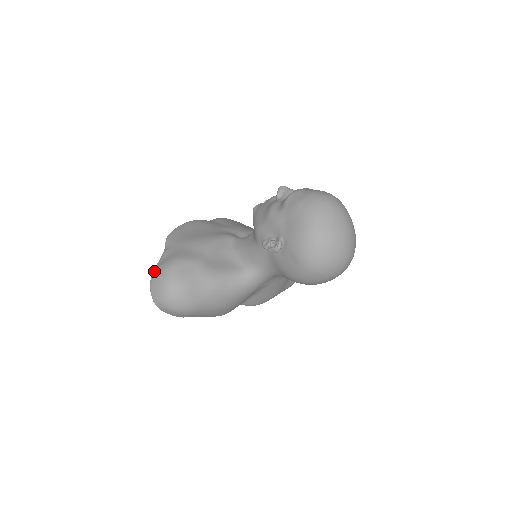
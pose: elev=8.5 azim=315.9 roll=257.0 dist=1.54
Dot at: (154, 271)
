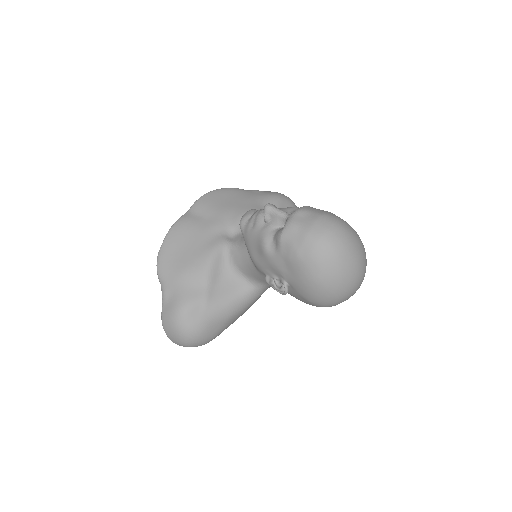
Dot at: (163, 320)
